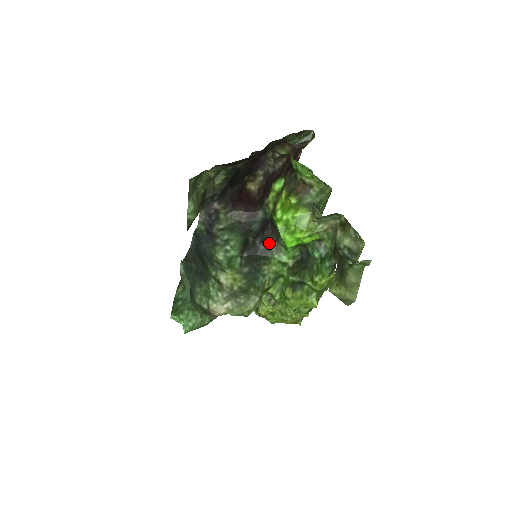
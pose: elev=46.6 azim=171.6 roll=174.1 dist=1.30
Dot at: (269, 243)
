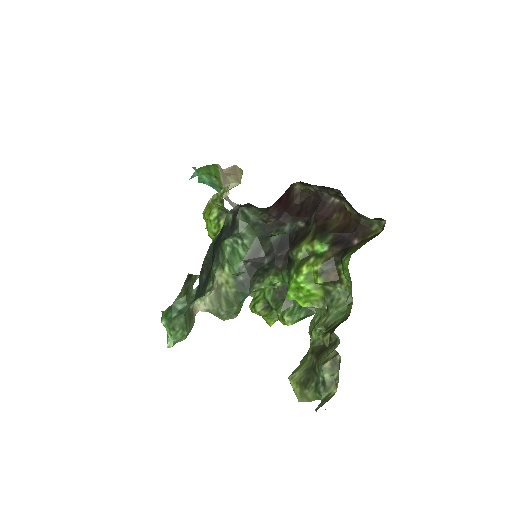
Dot at: (274, 265)
